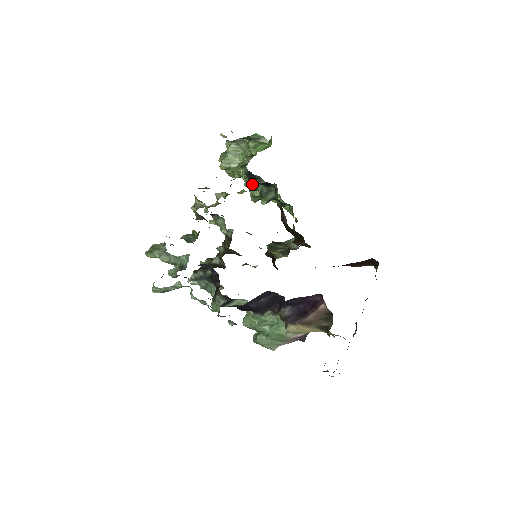
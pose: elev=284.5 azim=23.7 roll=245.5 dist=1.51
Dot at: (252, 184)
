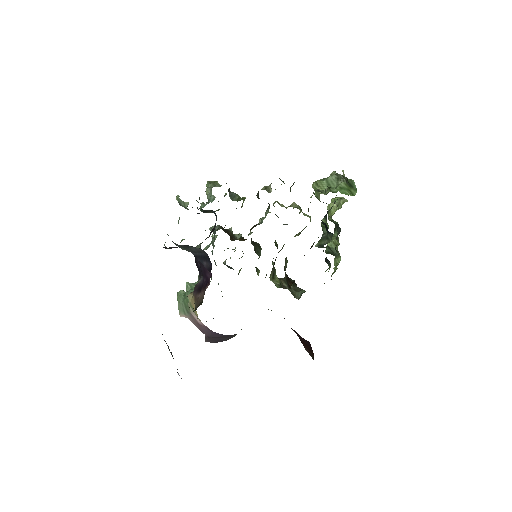
Dot at: occluded
